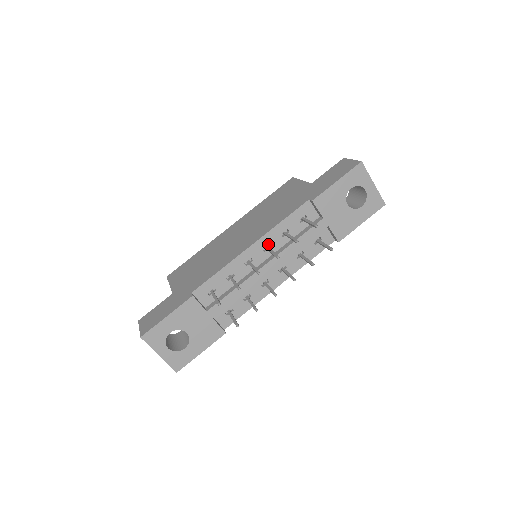
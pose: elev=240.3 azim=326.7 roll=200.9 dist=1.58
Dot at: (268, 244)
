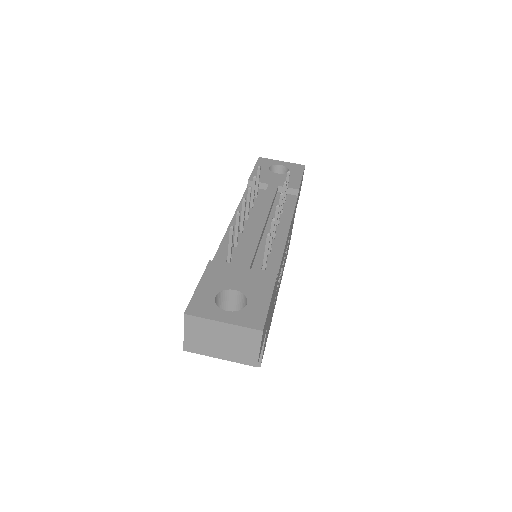
Dot at: occluded
